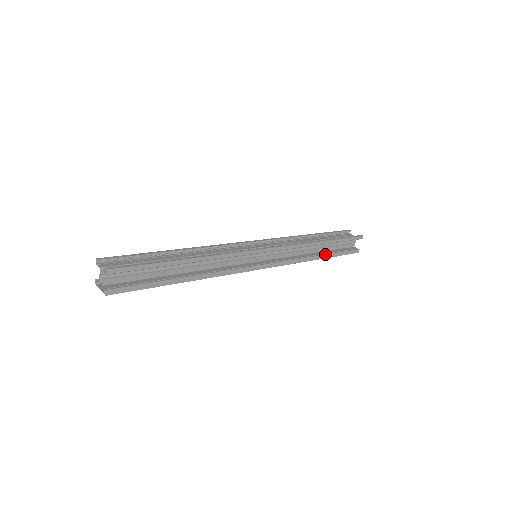
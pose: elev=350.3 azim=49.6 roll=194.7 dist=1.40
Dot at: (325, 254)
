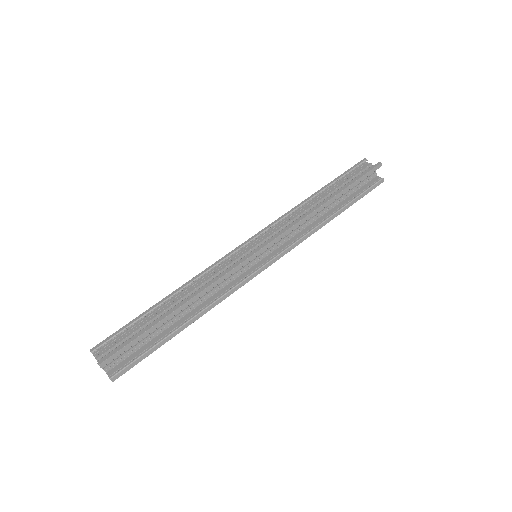
Dot at: (339, 209)
